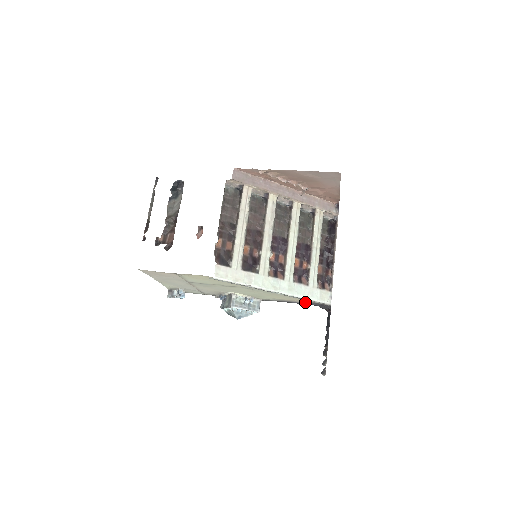
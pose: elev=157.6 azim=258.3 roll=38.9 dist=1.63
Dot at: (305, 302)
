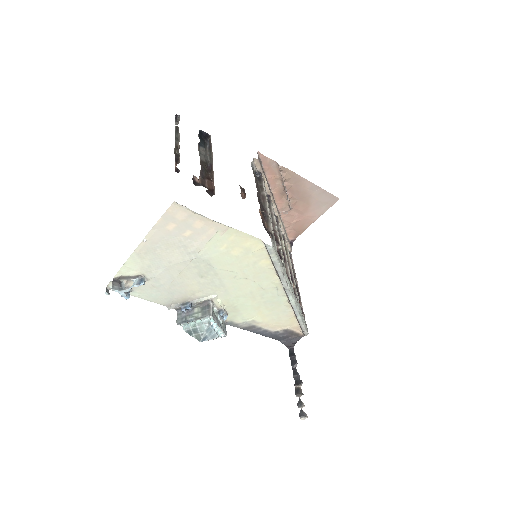
Dot at: (277, 330)
